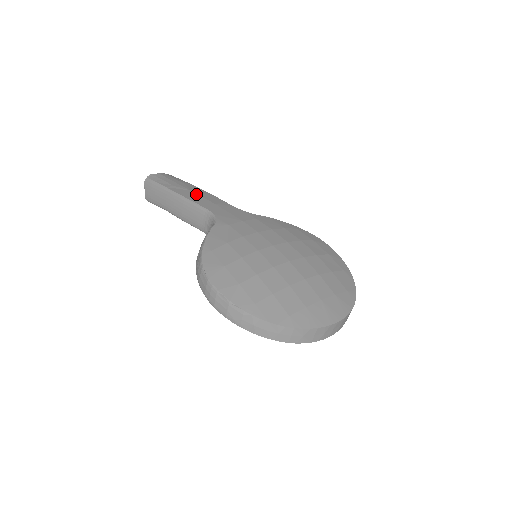
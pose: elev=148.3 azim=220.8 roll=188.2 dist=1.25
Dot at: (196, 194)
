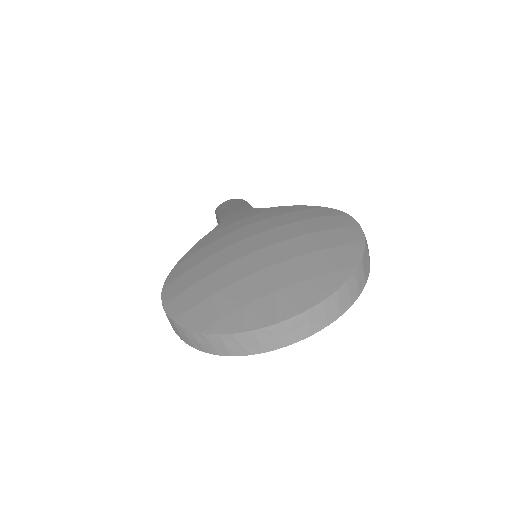
Dot at: (231, 208)
